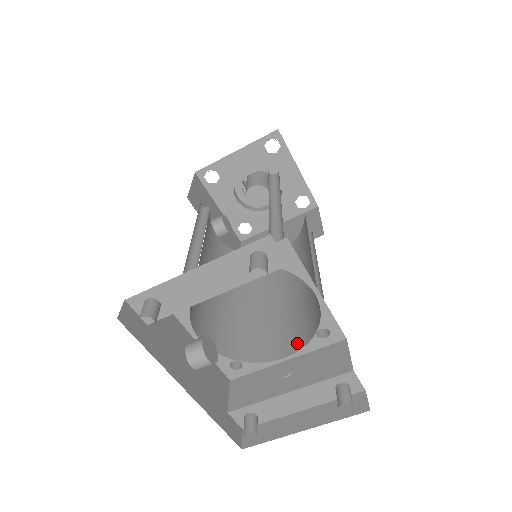
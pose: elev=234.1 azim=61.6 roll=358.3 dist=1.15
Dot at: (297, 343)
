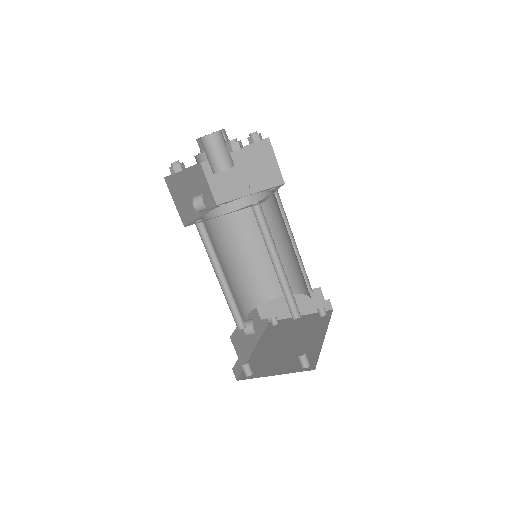
Dot at: (292, 289)
